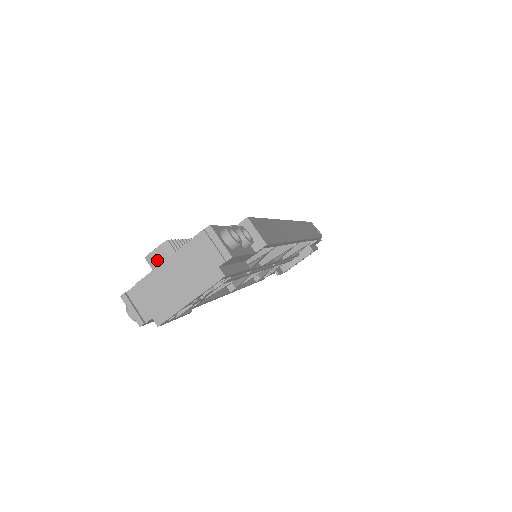
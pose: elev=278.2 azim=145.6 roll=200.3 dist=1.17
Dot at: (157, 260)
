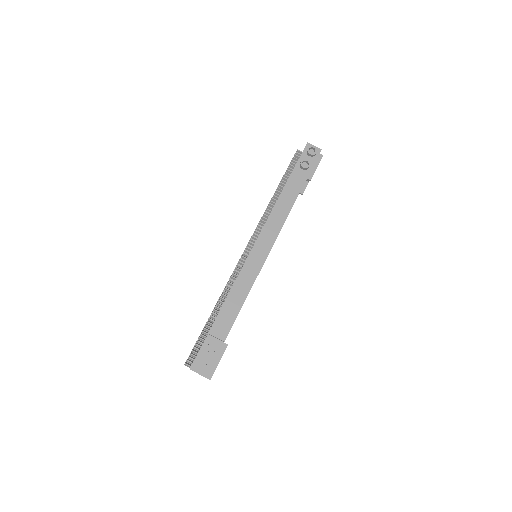
Dot at: occluded
